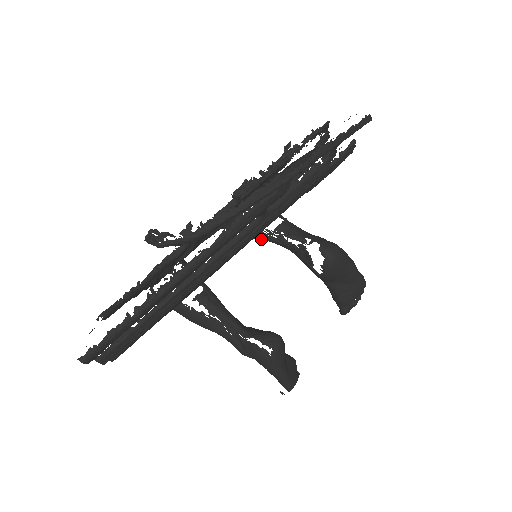
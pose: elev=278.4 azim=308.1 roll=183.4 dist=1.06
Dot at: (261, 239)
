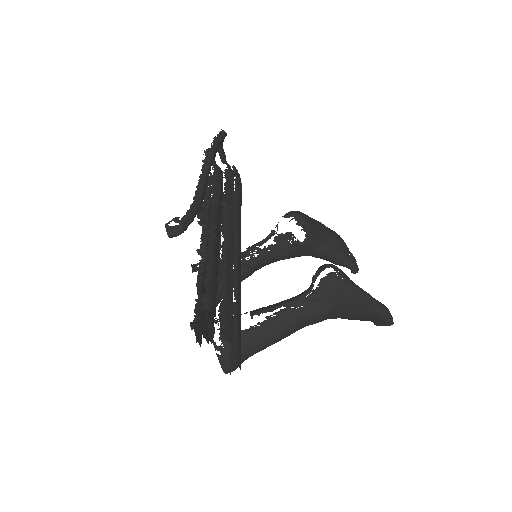
Dot at: (251, 270)
